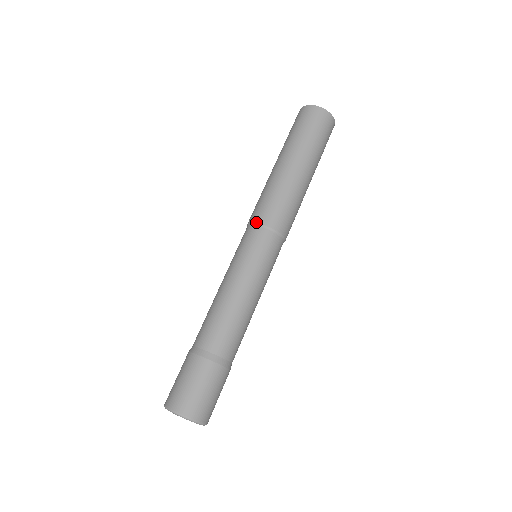
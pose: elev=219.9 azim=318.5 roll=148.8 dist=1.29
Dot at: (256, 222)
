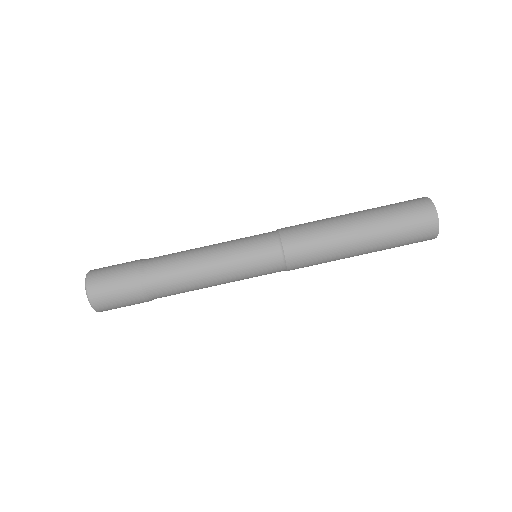
Dot at: (282, 241)
